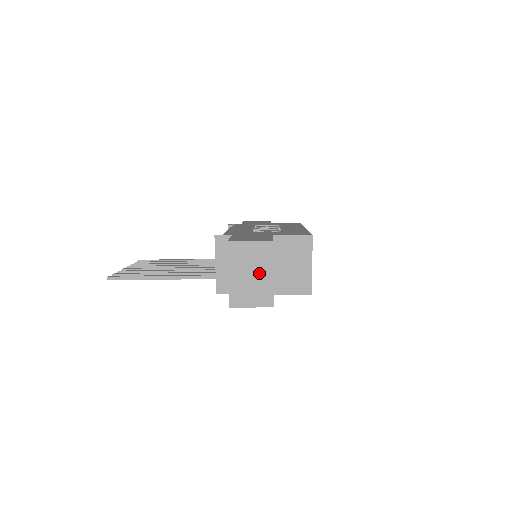
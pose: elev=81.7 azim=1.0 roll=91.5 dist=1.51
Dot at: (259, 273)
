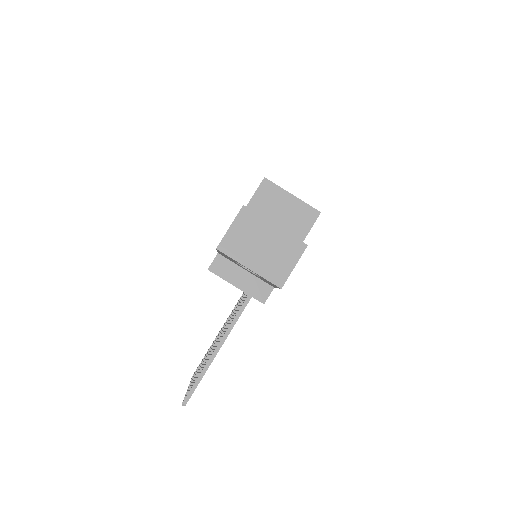
Dot at: (266, 238)
